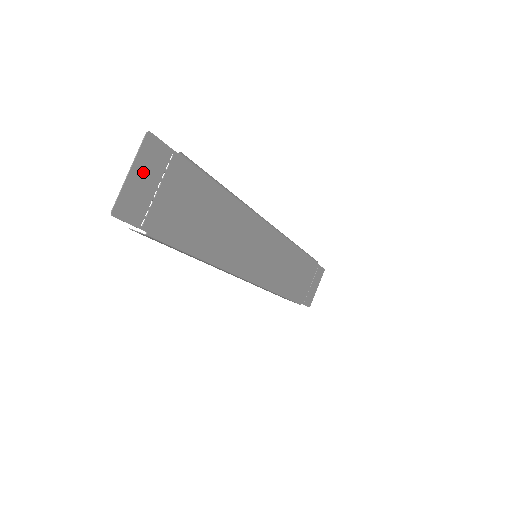
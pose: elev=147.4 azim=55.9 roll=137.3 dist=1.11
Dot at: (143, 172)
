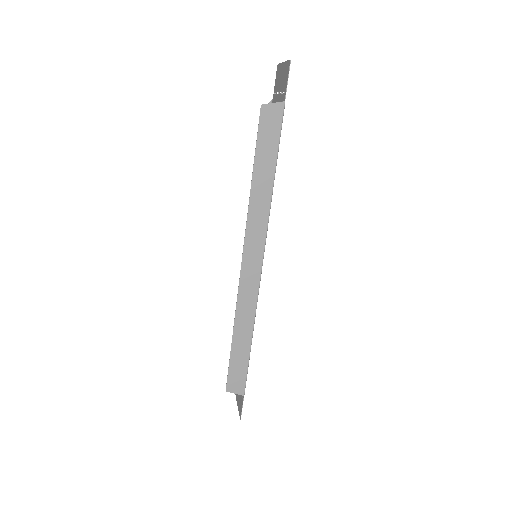
Dot at: (281, 74)
